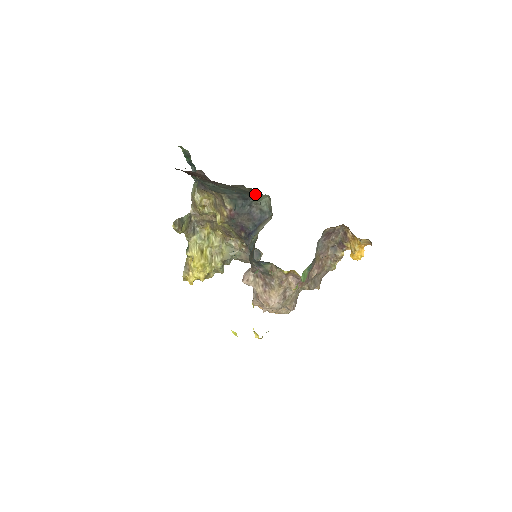
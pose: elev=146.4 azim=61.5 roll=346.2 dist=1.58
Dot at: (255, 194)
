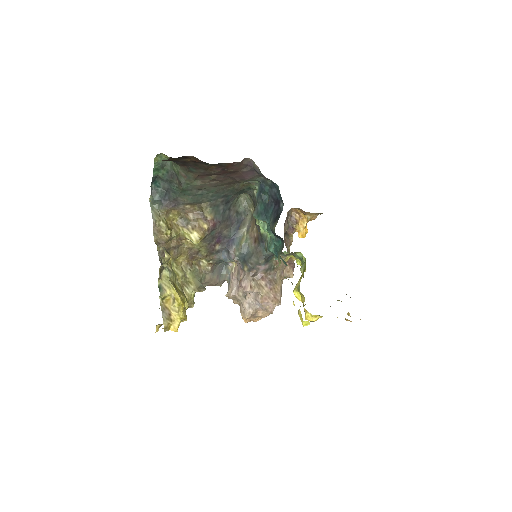
Dot at: (238, 194)
